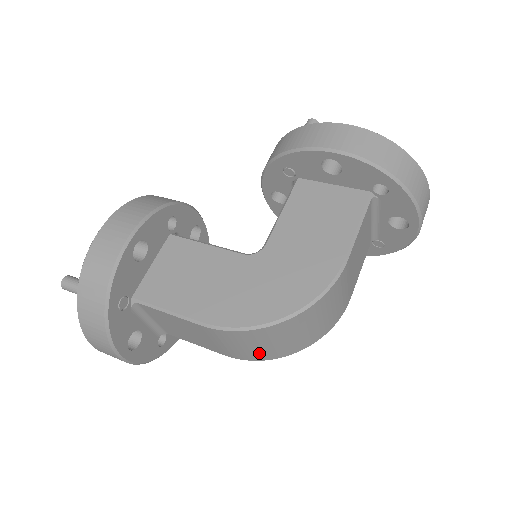
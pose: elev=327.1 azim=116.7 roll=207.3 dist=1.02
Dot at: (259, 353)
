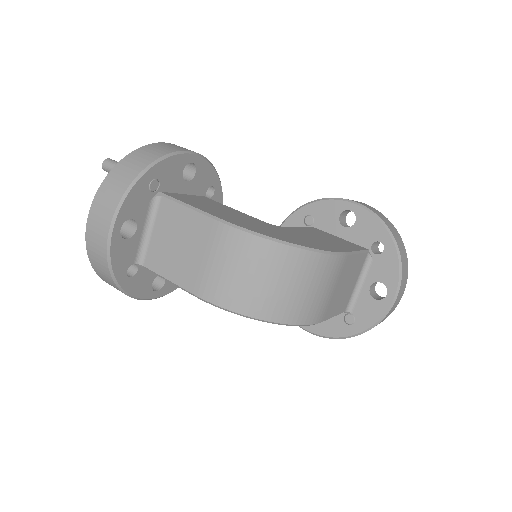
Dot at: (237, 291)
